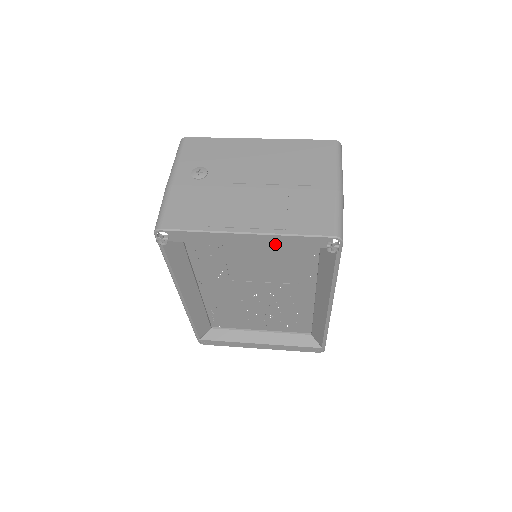
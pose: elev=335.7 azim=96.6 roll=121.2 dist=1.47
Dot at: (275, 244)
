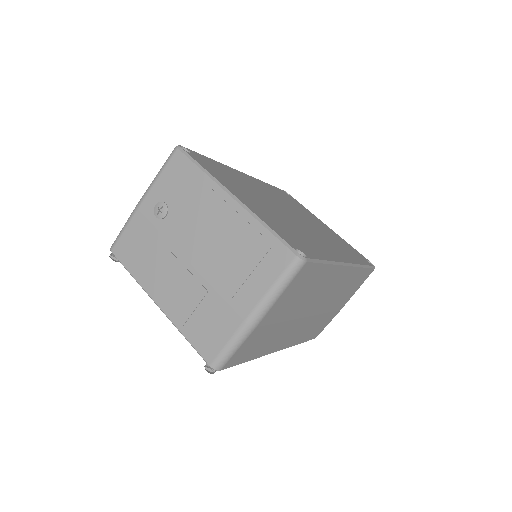
Dot at: occluded
